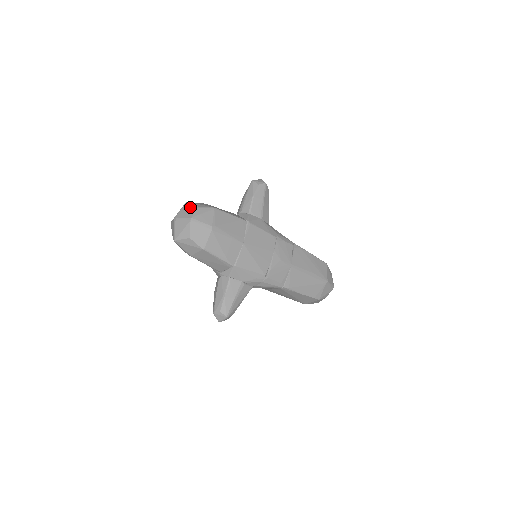
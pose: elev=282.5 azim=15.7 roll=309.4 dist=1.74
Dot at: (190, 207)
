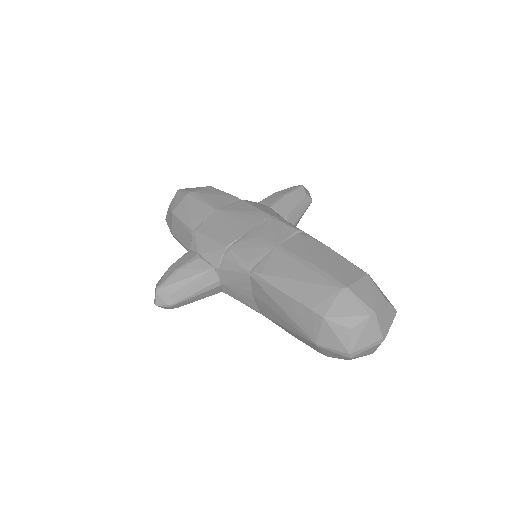
Dot at: occluded
